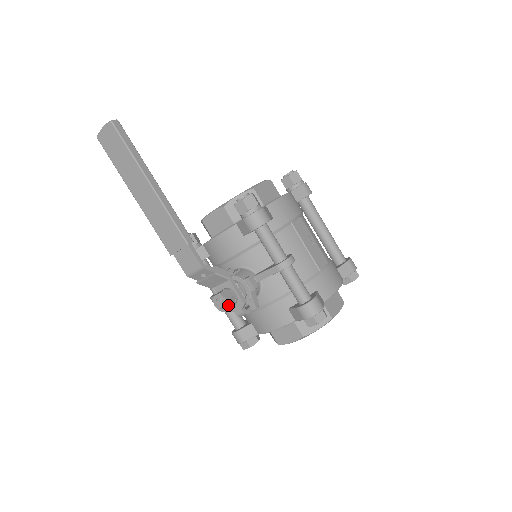
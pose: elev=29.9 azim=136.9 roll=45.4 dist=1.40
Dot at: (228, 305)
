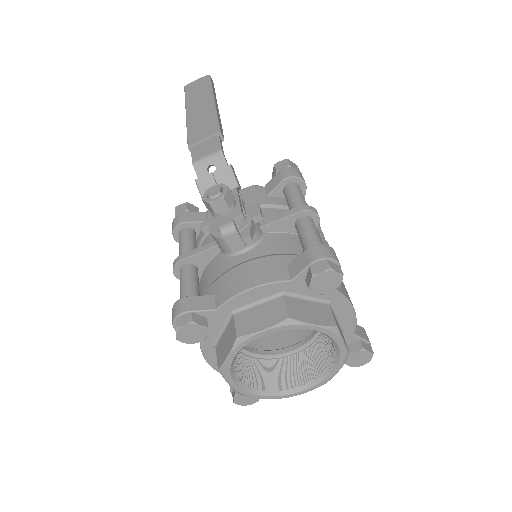
Dot at: (225, 192)
